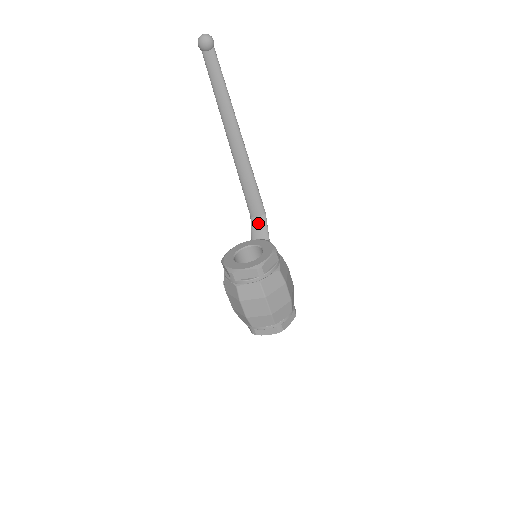
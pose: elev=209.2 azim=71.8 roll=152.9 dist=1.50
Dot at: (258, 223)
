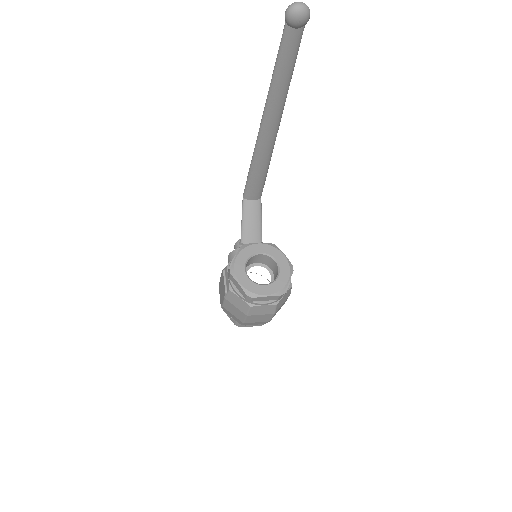
Dot at: (253, 208)
